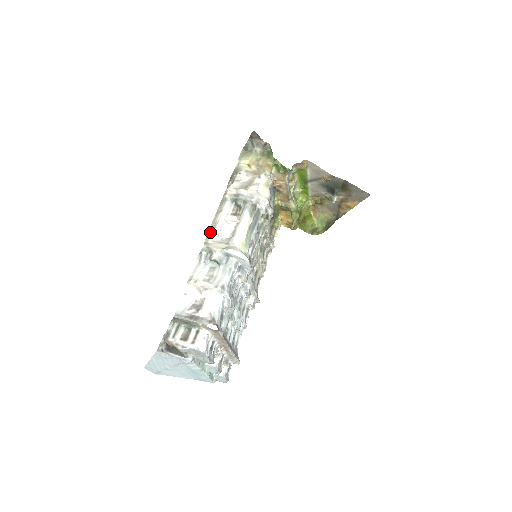
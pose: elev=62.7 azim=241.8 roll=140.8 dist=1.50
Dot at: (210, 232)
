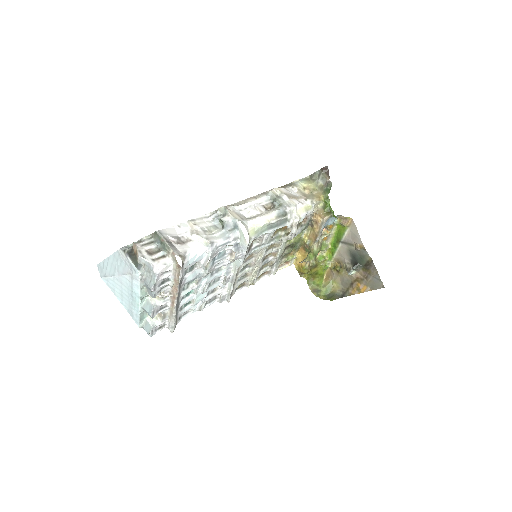
Dot at: (236, 204)
